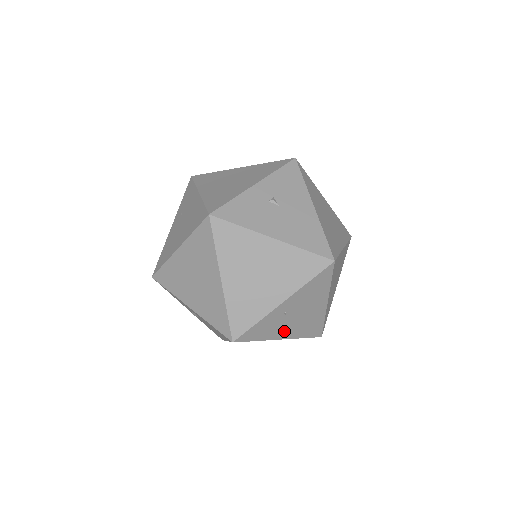
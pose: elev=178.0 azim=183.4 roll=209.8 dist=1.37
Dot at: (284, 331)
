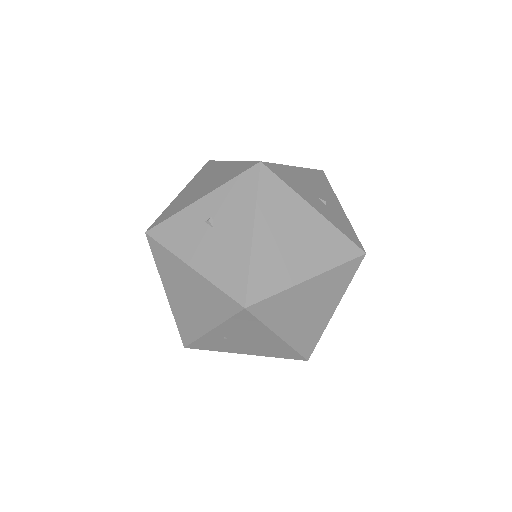
Dot at: (242, 349)
